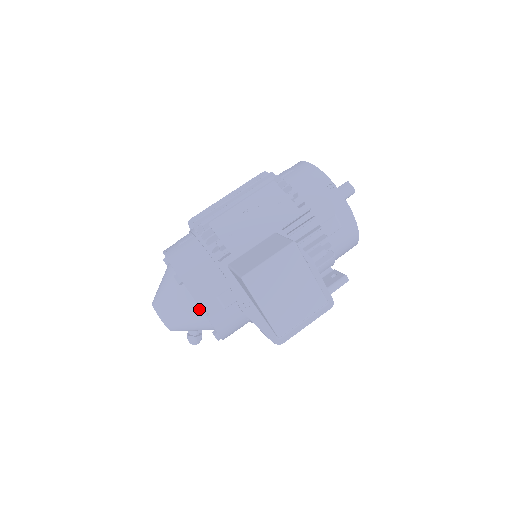
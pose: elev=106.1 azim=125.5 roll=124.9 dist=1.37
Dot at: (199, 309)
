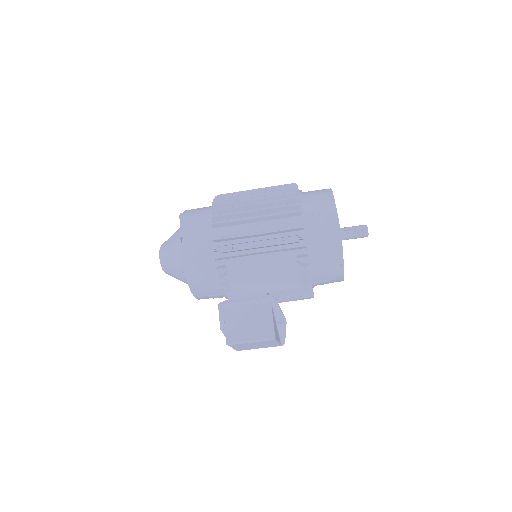
Dot at: occluded
